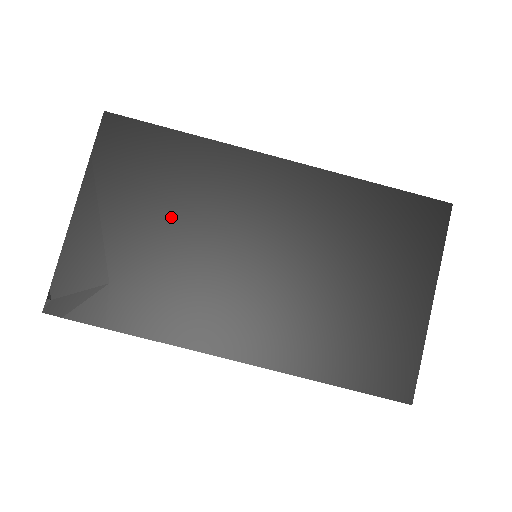
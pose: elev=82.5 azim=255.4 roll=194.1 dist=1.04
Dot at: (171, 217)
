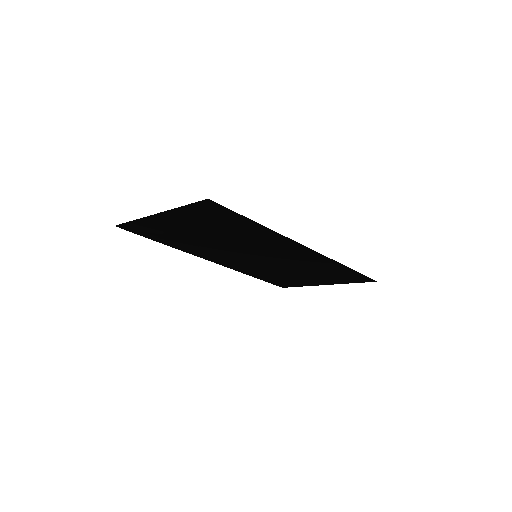
Dot at: (219, 236)
